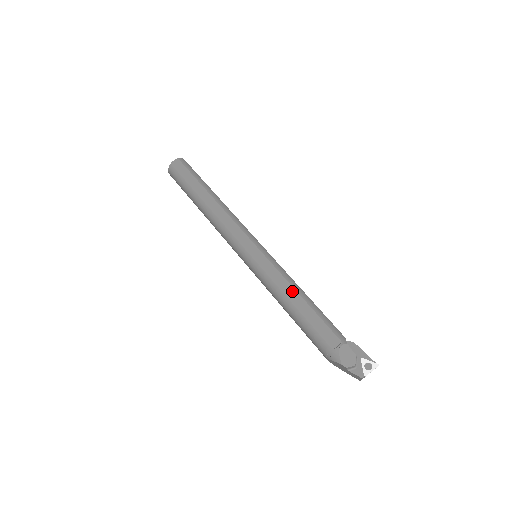
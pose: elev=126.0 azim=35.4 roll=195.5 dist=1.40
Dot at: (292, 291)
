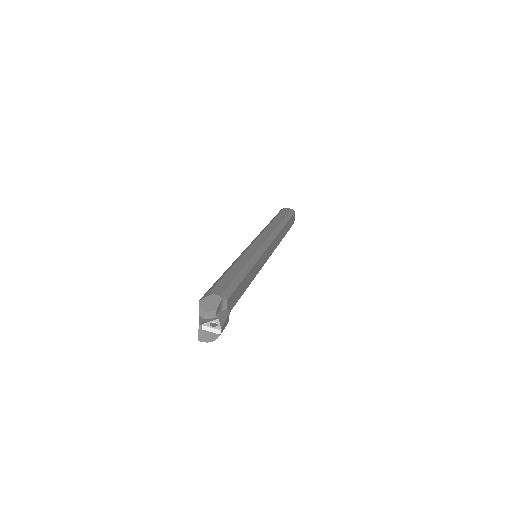
Dot at: (242, 265)
